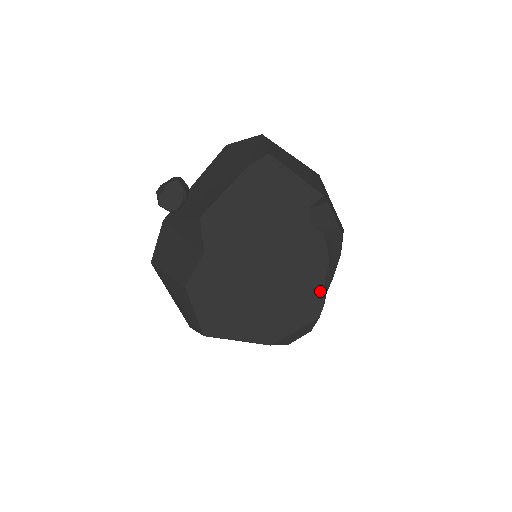
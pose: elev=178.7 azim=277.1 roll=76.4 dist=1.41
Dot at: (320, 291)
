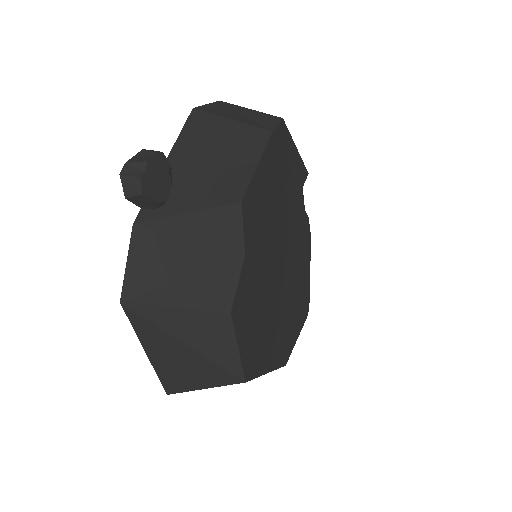
Dot at: (308, 284)
